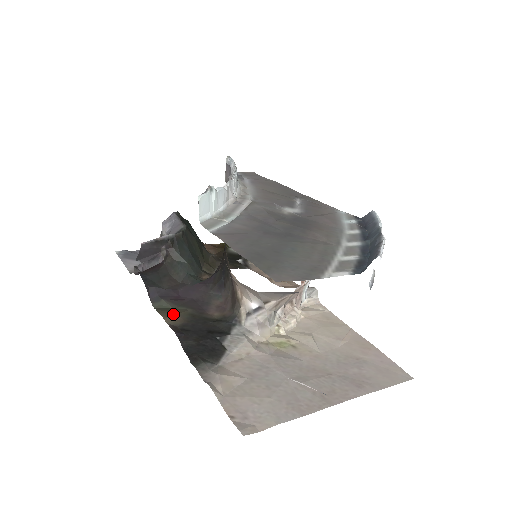
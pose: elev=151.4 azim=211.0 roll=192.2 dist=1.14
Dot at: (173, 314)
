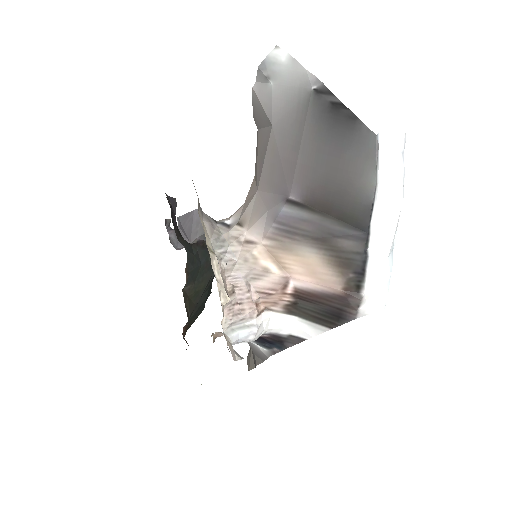
Dot at: occluded
